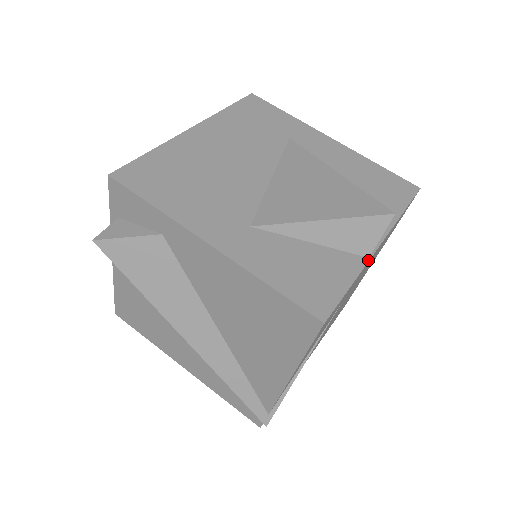
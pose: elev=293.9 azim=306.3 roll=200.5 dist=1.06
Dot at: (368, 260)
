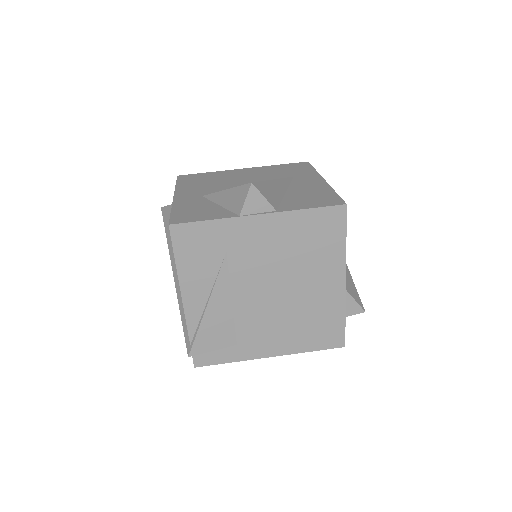
Dot at: (237, 216)
